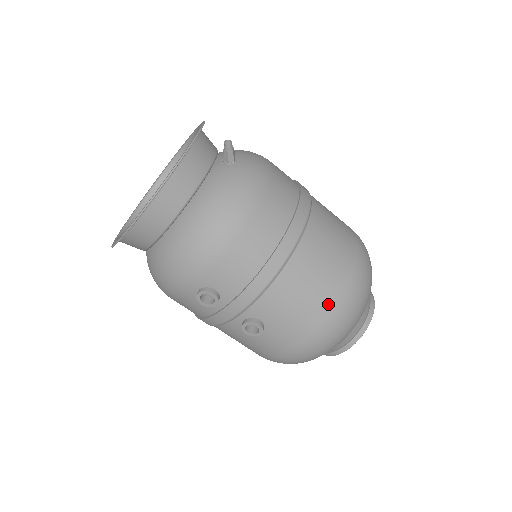
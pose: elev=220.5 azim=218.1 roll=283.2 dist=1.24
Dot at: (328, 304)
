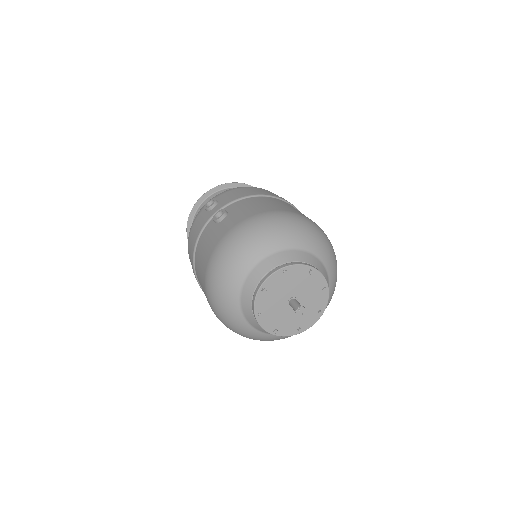
Dot at: (275, 209)
